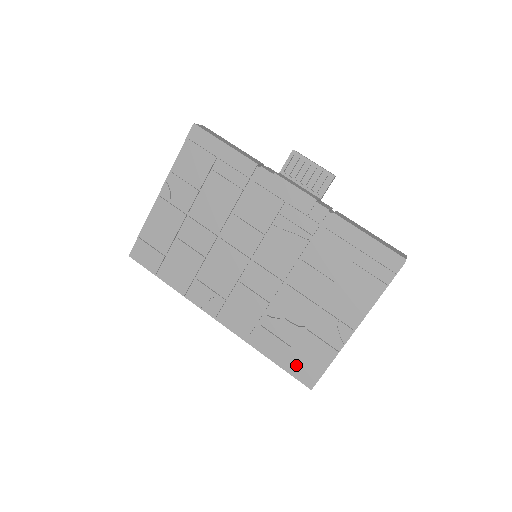
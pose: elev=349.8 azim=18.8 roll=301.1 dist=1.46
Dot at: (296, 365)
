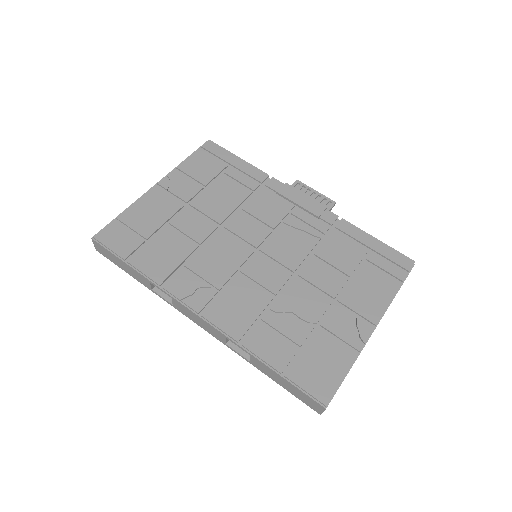
Dot at: (306, 372)
